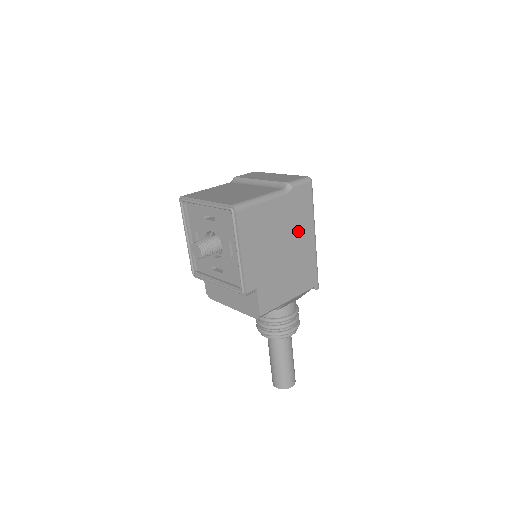
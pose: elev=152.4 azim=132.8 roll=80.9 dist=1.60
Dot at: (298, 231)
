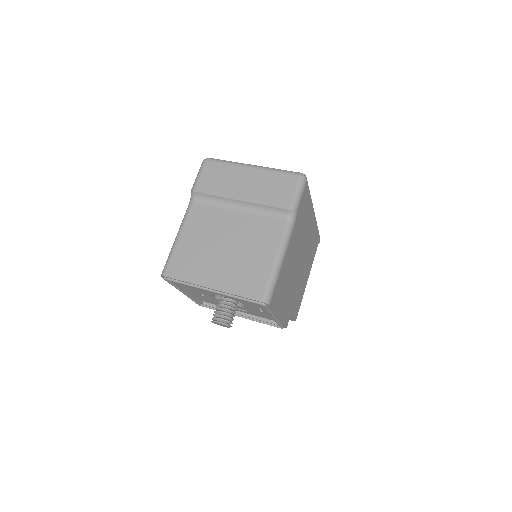
Dot at: (305, 232)
